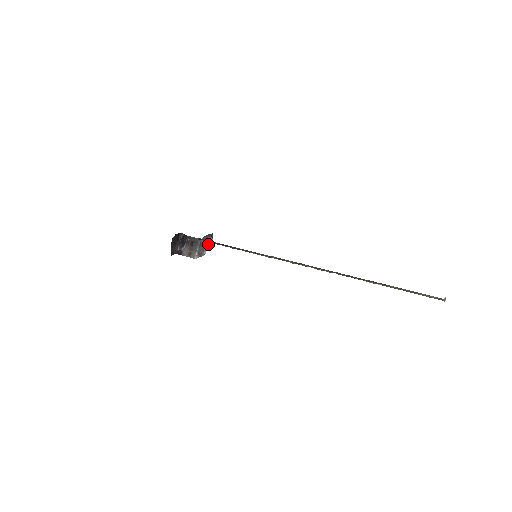
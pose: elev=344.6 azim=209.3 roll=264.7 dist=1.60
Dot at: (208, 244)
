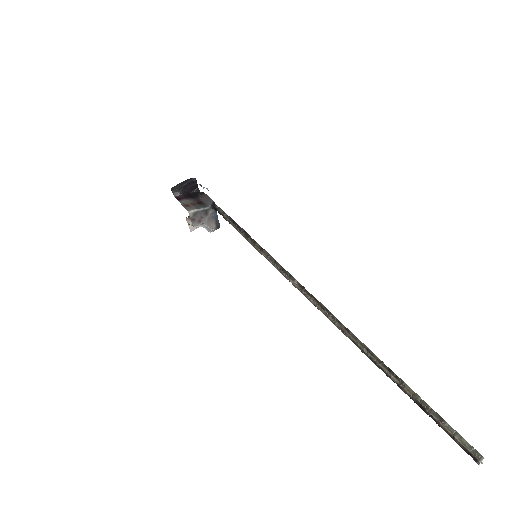
Dot at: (207, 226)
